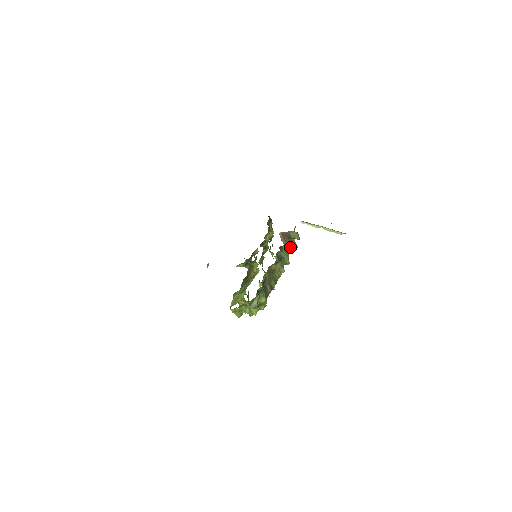
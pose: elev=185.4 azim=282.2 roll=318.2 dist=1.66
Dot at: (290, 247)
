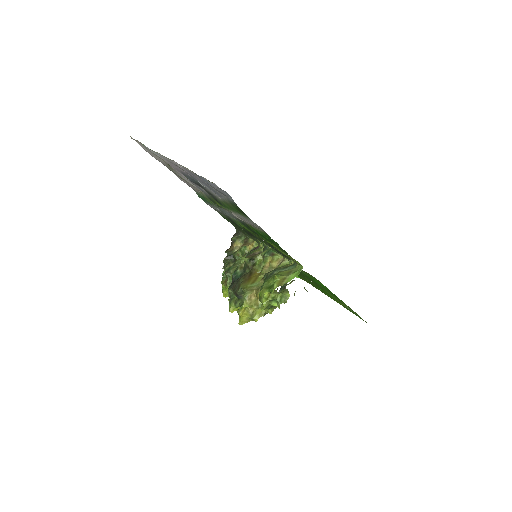
Dot at: occluded
